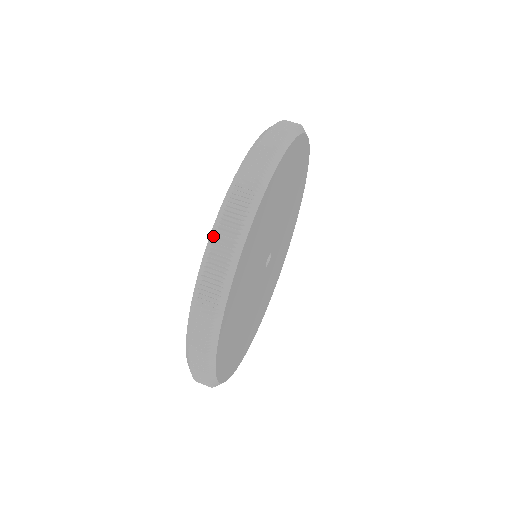
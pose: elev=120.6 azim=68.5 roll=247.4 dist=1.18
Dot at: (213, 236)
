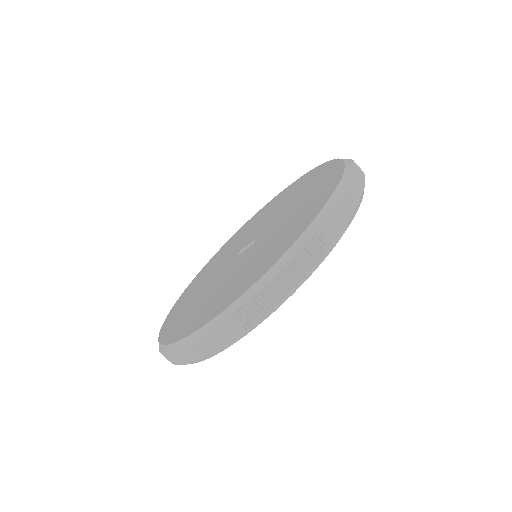
Dot at: occluded
